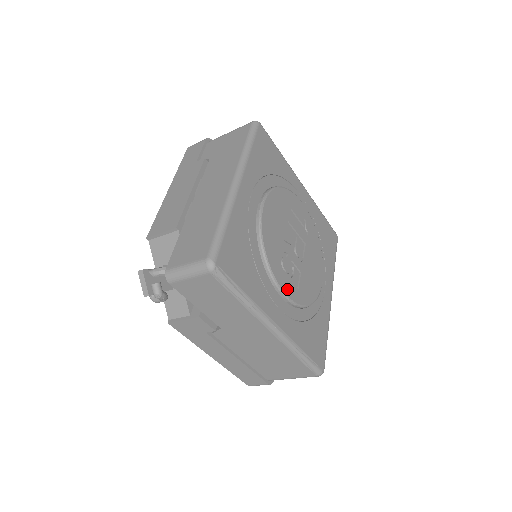
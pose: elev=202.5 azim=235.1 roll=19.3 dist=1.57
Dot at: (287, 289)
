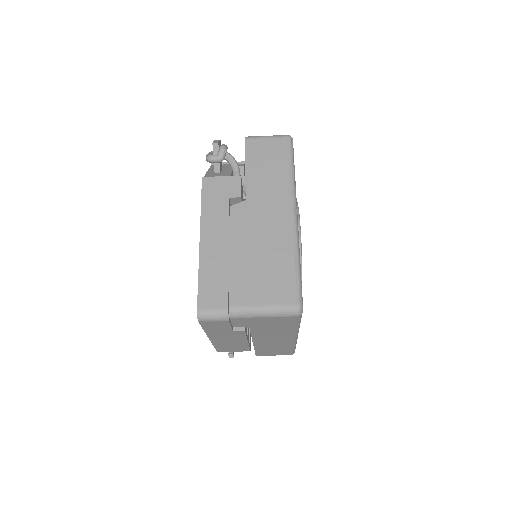
Dot at: occluded
